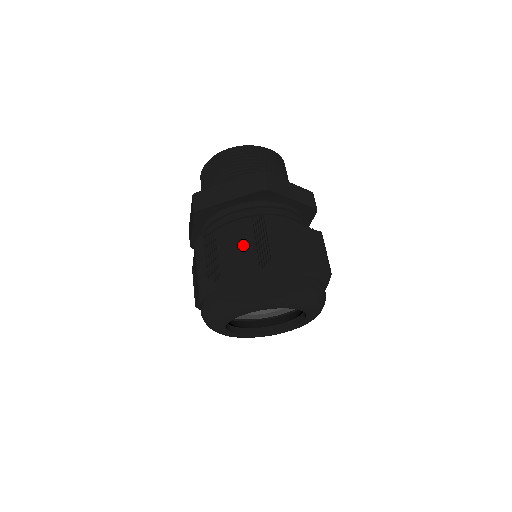
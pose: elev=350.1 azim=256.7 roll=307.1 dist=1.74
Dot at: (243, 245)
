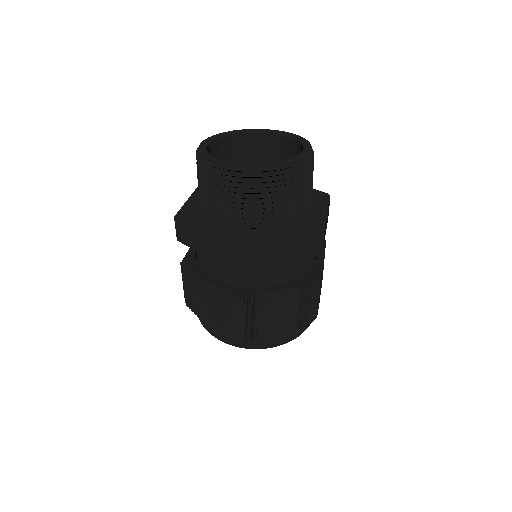
Dot at: (214, 306)
